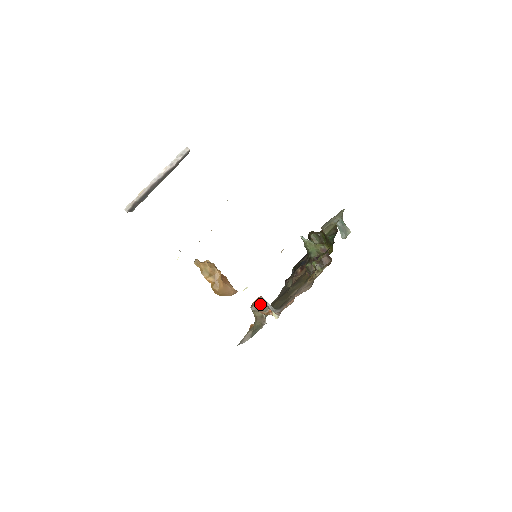
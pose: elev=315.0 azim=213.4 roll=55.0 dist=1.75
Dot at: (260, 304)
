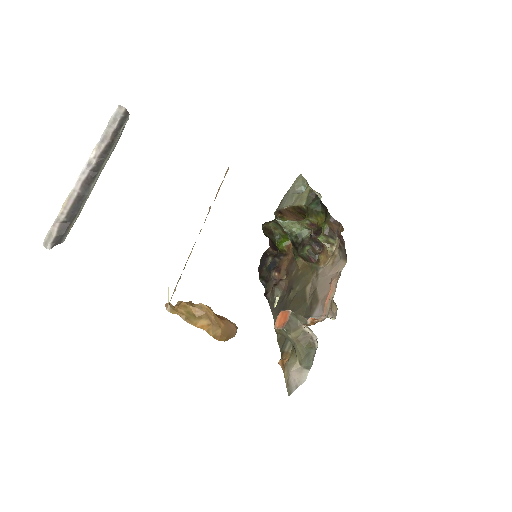
Dot at: (294, 318)
